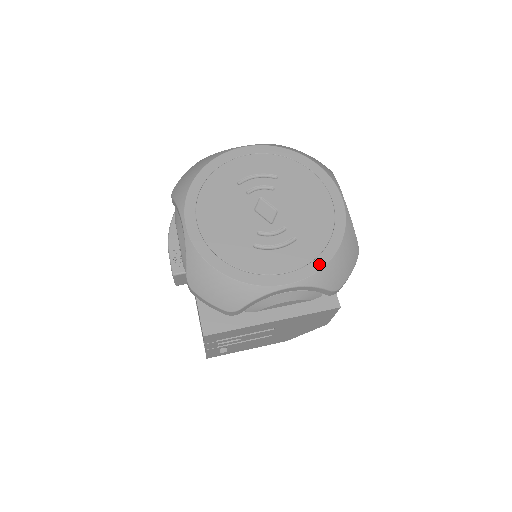
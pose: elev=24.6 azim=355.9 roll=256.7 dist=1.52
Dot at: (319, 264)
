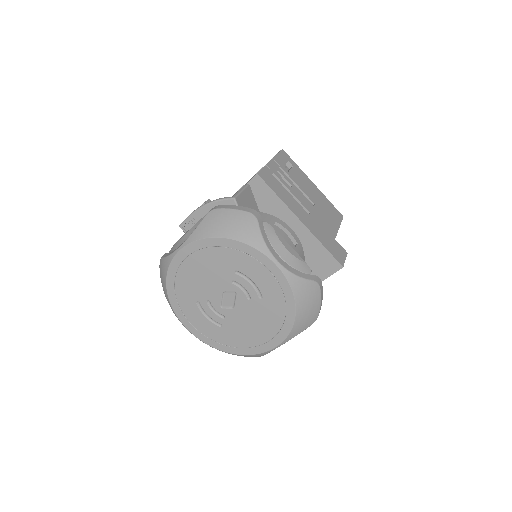
Dot at: (214, 345)
